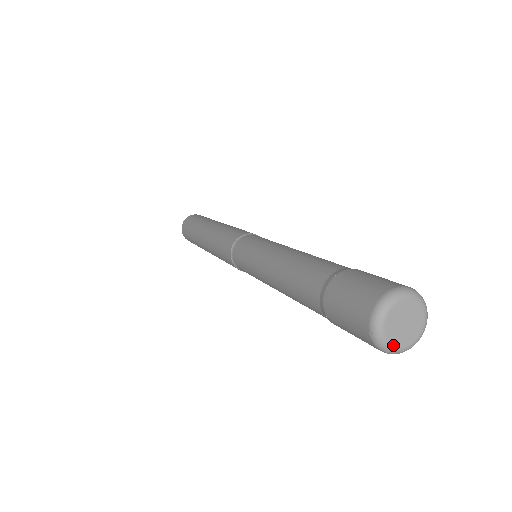
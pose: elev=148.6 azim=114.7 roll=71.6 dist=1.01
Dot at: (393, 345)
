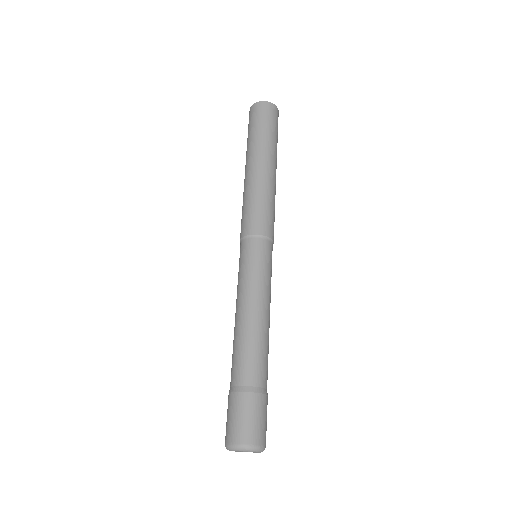
Dot at: occluded
